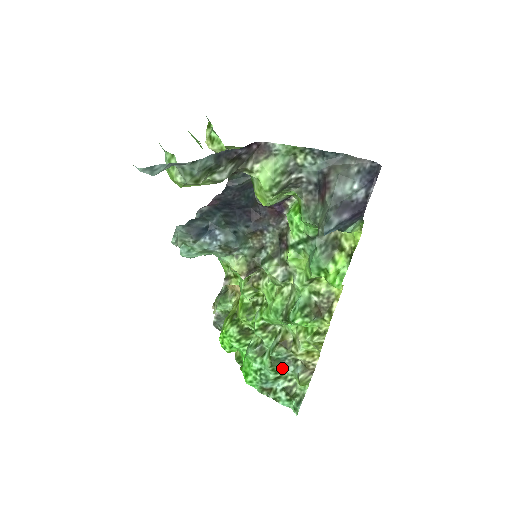
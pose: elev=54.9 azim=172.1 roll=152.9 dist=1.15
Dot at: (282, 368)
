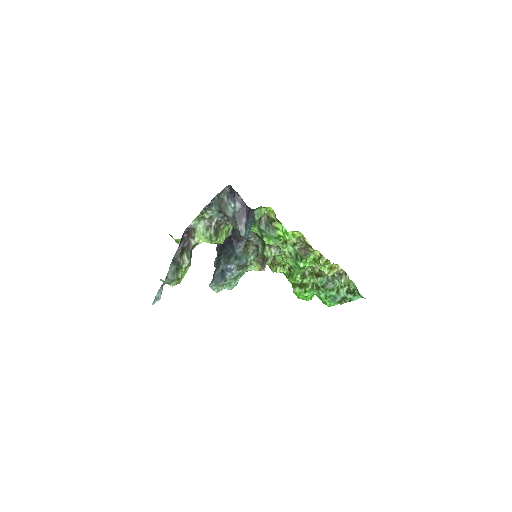
Dot at: (333, 285)
